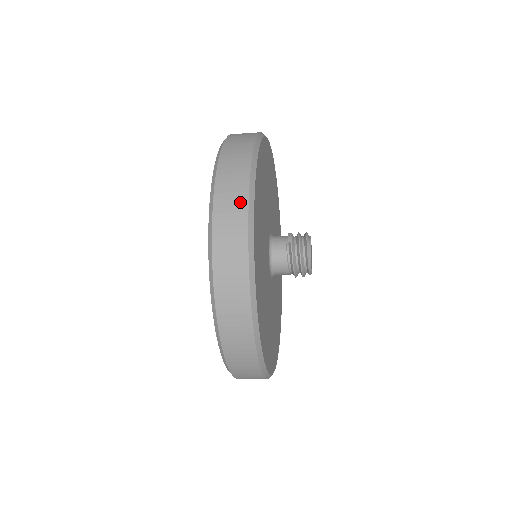
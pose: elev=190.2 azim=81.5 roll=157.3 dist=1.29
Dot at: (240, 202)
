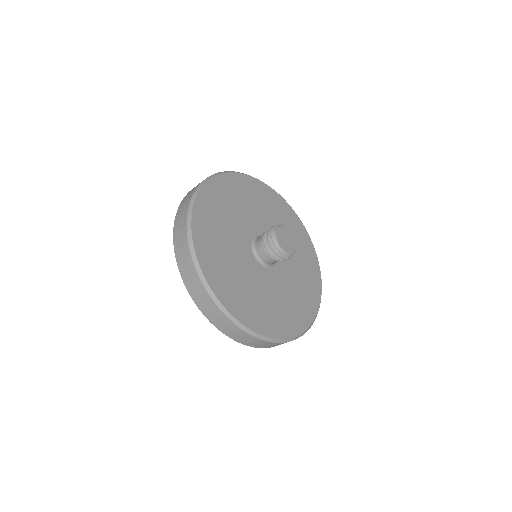
Dot at: (184, 236)
